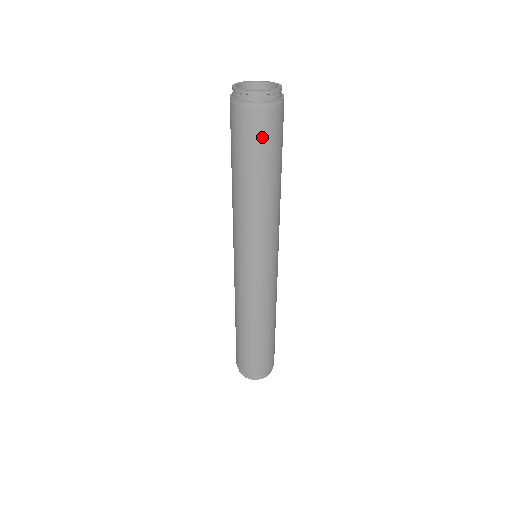
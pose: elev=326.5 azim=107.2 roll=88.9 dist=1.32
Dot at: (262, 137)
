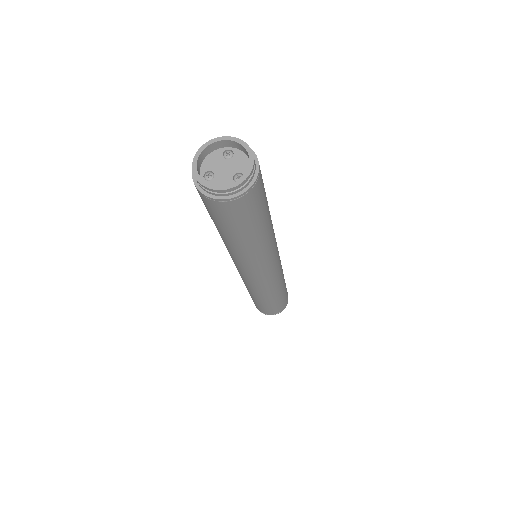
Dot at: (256, 207)
